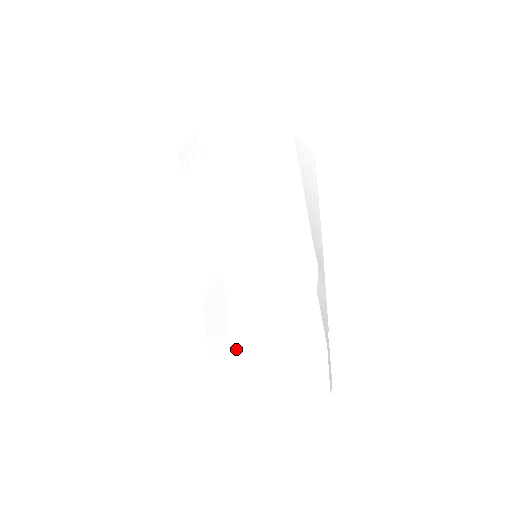
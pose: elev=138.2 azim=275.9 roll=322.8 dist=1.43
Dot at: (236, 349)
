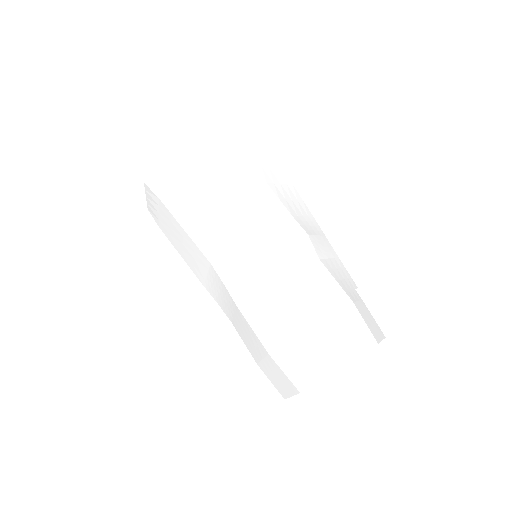
Dot at: (269, 347)
